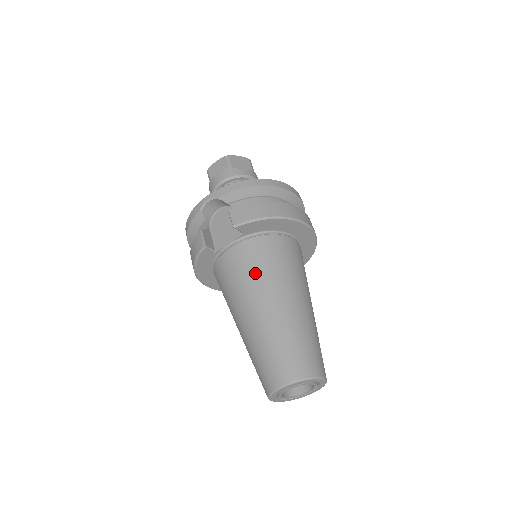
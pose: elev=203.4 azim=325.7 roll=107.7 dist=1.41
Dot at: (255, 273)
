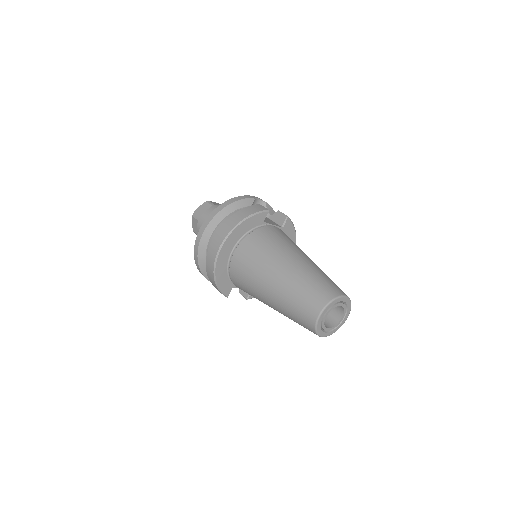
Dot at: occluded
